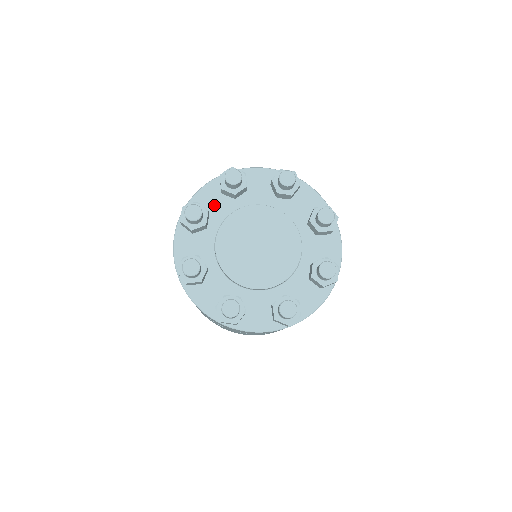
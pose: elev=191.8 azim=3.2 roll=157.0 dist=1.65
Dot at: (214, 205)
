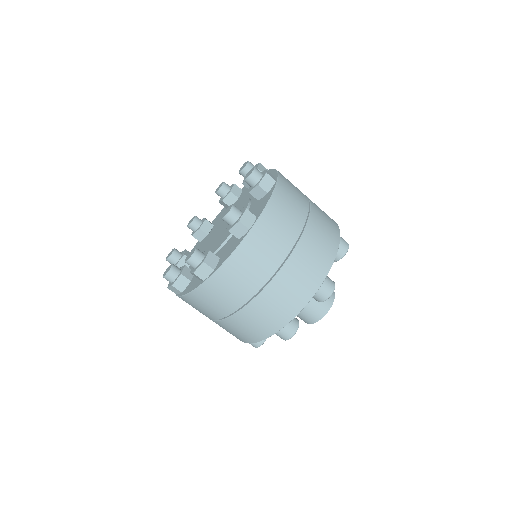
Dot at: occluded
